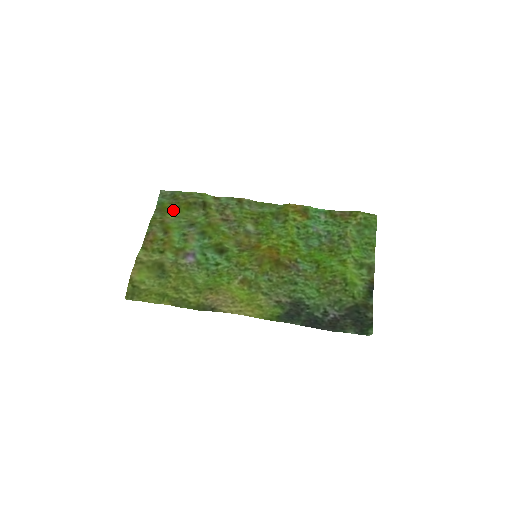
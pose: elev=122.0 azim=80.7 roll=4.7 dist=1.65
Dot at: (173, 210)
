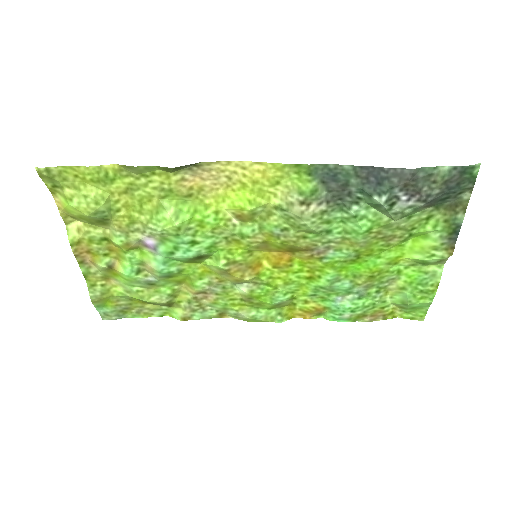
Dot at: (122, 297)
